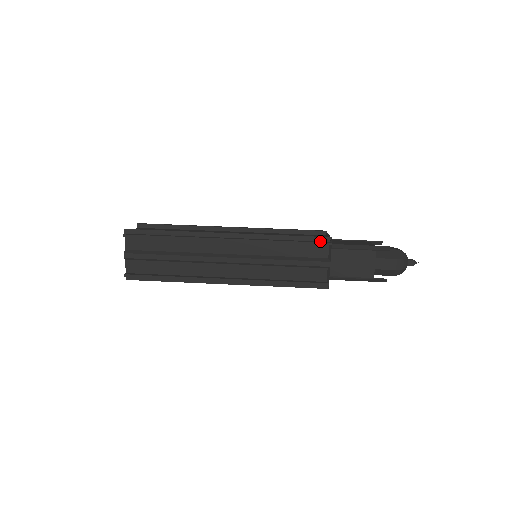
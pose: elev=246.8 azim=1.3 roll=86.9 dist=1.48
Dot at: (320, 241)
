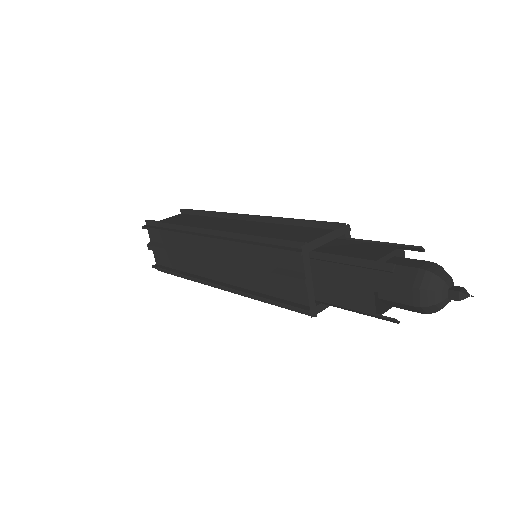
Dot at: (293, 247)
